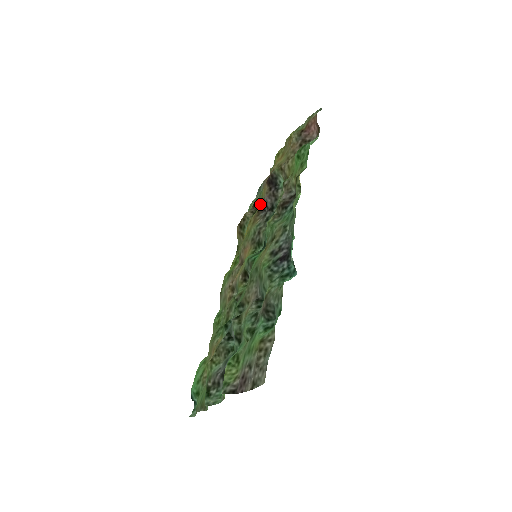
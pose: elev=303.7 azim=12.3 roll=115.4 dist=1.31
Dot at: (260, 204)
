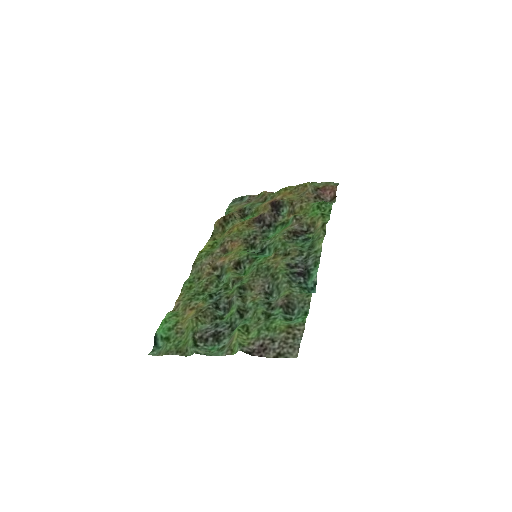
Dot at: (251, 214)
